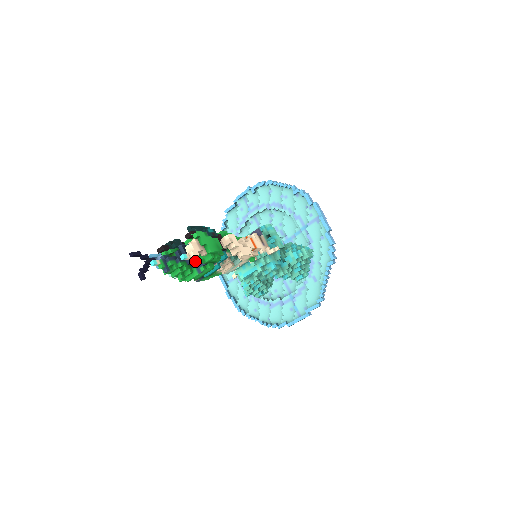
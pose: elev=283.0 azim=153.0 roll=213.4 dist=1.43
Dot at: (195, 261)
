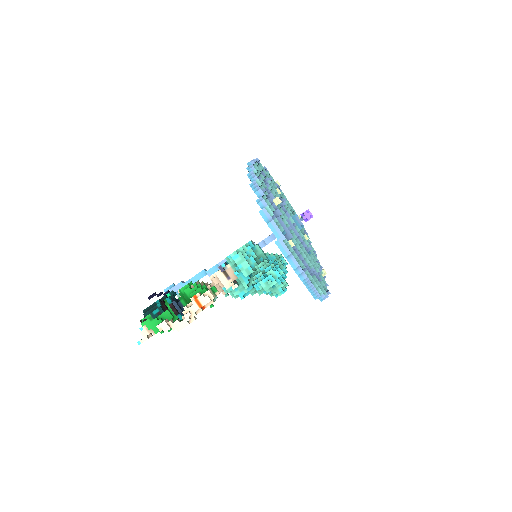
Dot at: occluded
